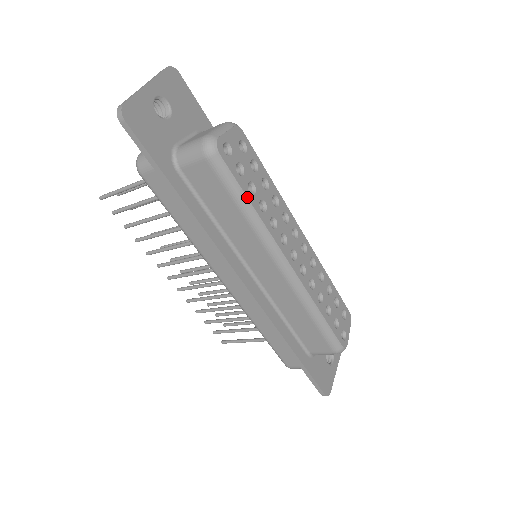
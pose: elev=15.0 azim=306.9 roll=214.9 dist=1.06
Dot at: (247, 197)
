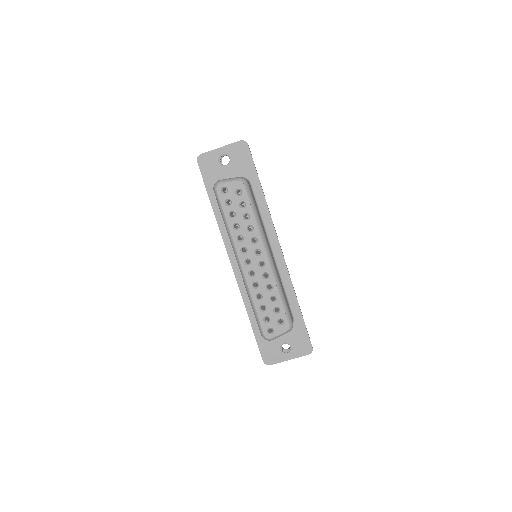
Dot at: (225, 217)
